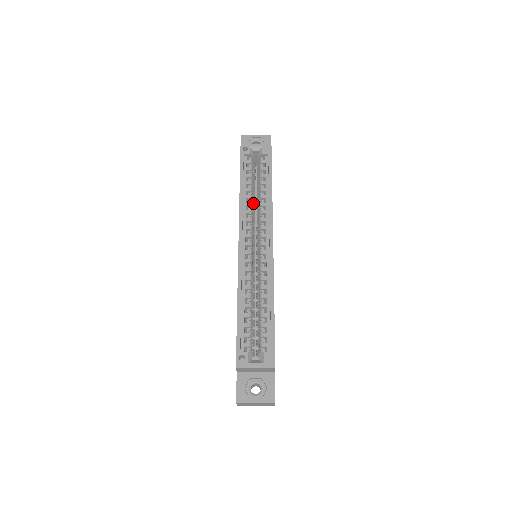
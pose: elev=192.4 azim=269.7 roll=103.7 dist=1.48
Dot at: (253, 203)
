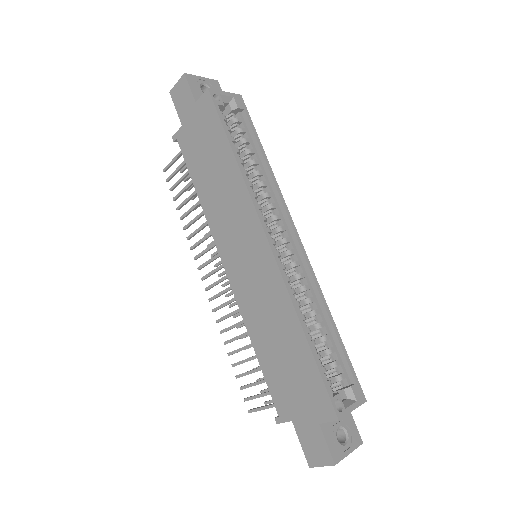
Dot at: occluded
